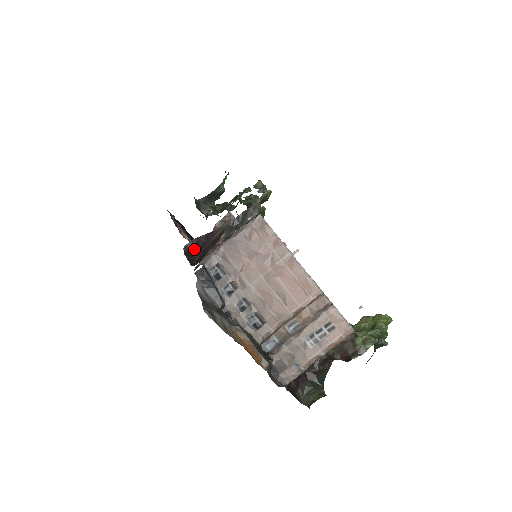
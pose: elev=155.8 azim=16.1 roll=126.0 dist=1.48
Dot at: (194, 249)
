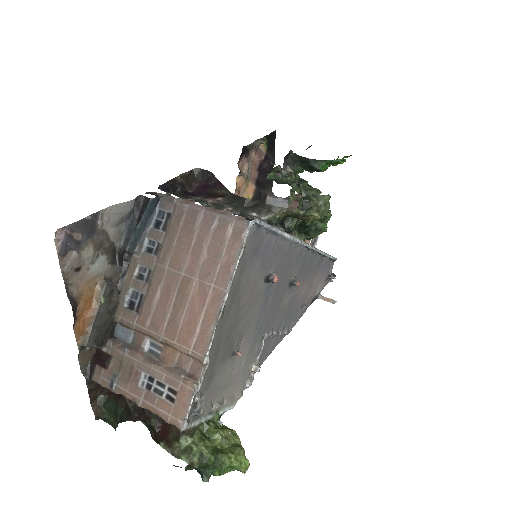
Dot at: (201, 180)
